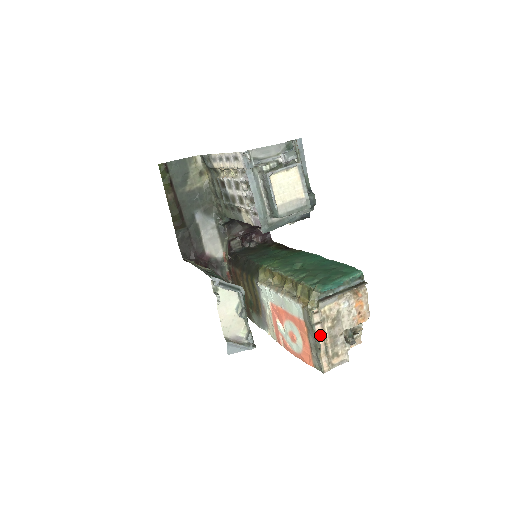
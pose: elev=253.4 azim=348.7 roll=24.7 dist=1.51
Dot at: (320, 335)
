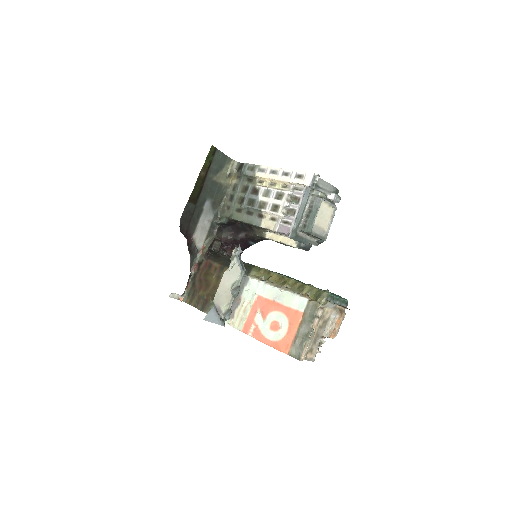
Dot at: (314, 327)
